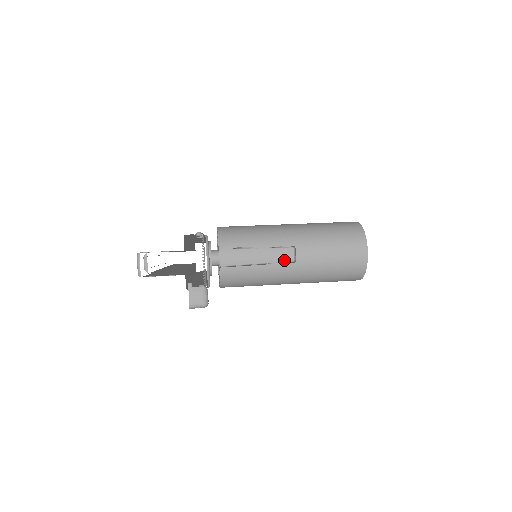
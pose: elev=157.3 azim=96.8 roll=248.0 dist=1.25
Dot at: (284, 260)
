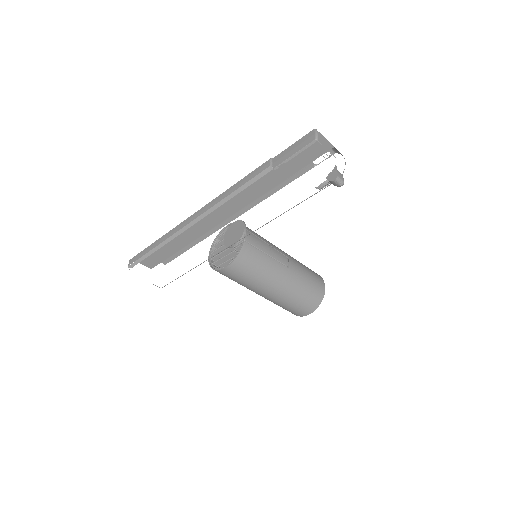
Dot at: (282, 262)
